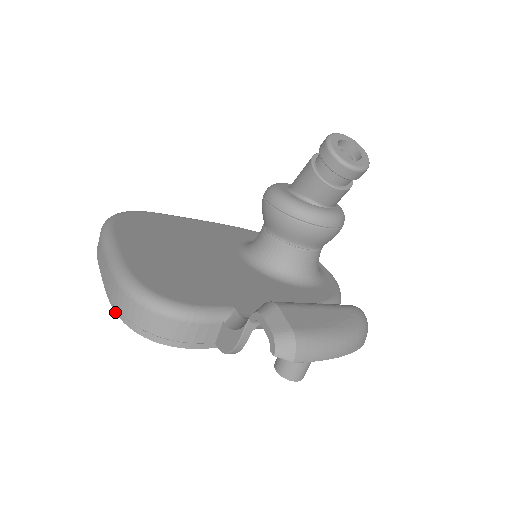
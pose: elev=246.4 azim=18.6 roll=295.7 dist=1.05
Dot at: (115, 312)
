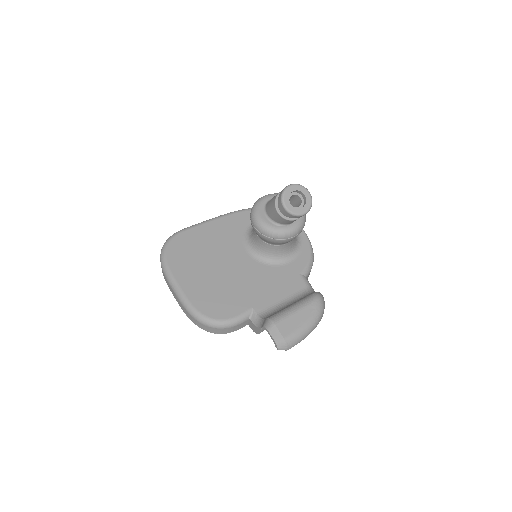
Dot at: occluded
